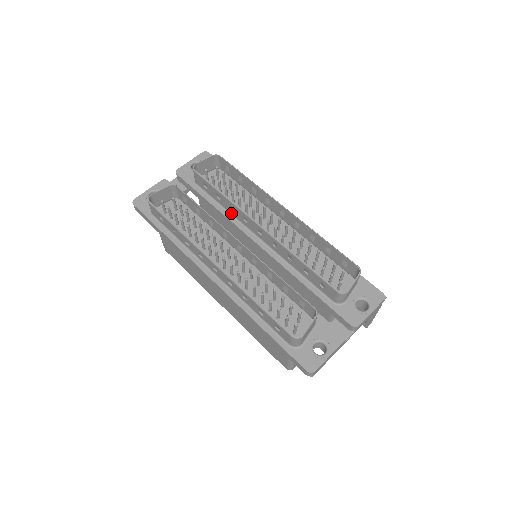
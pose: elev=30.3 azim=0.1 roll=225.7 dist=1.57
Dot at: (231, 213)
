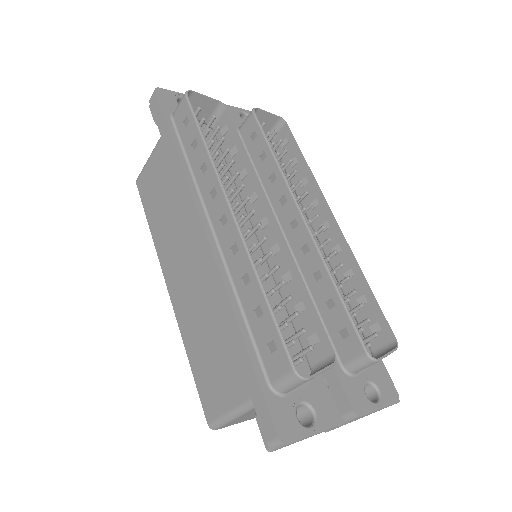
Dot at: (264, 186)
